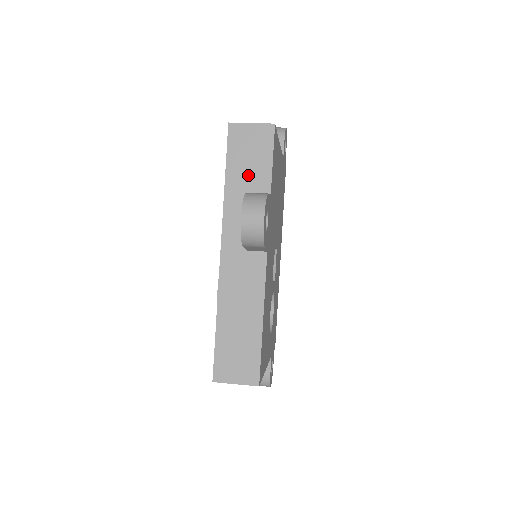
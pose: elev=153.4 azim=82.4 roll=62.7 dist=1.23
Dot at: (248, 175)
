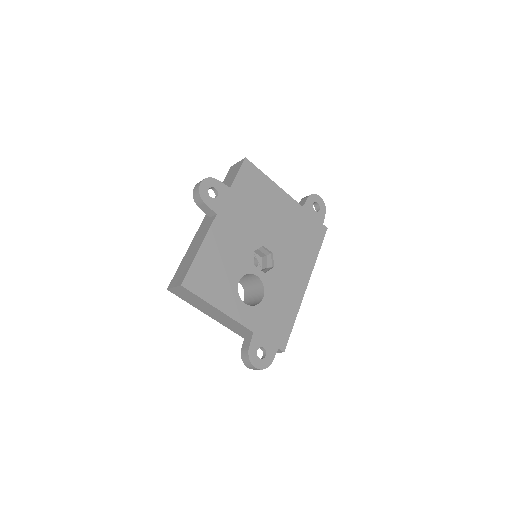
Dot at: (226, 184)
